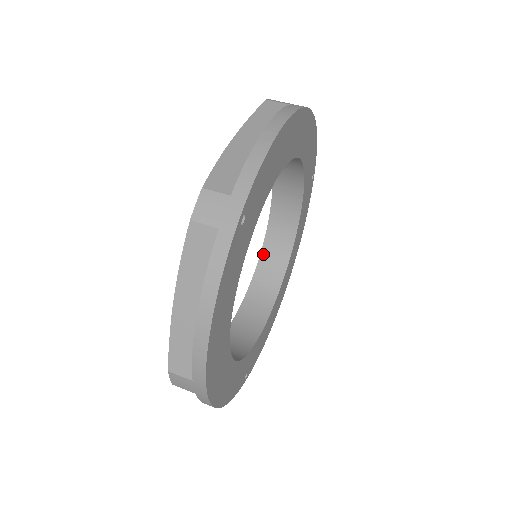
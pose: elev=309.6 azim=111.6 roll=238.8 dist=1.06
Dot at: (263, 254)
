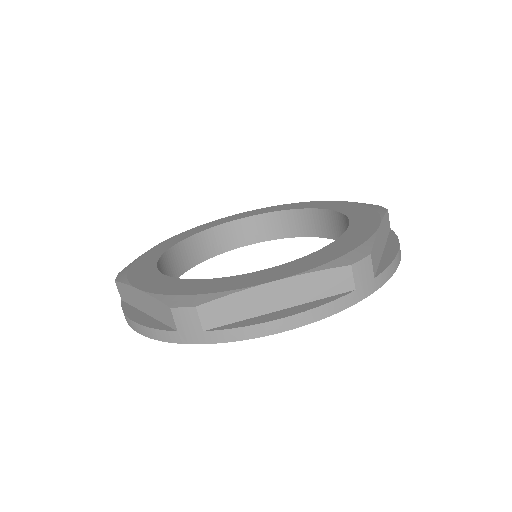
Dot at: occluded
